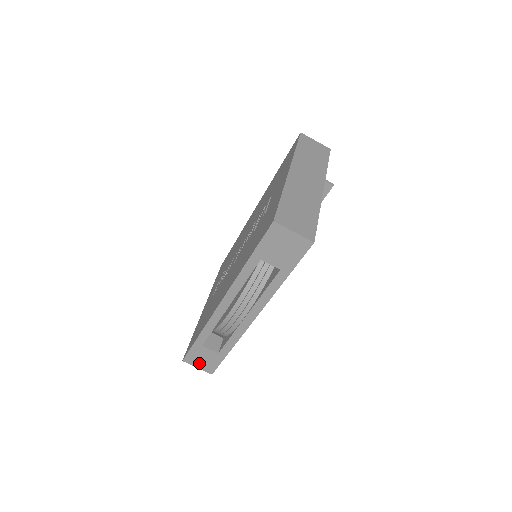
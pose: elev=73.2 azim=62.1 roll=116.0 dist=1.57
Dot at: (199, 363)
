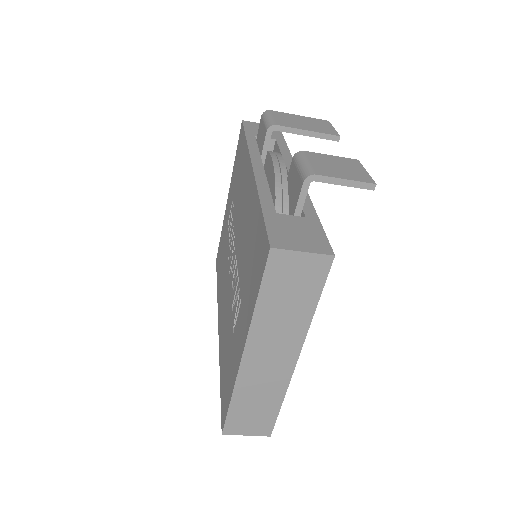
Dot at: occluded
